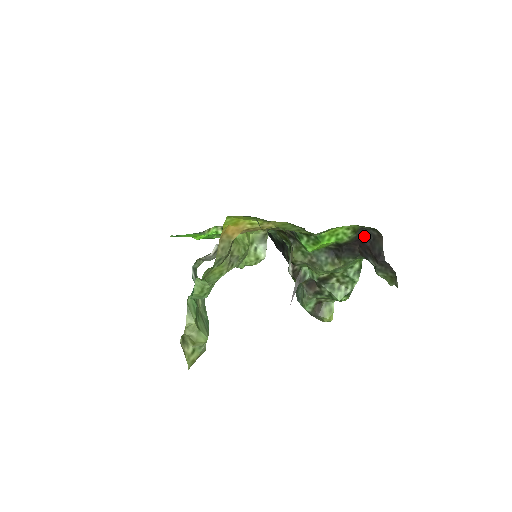
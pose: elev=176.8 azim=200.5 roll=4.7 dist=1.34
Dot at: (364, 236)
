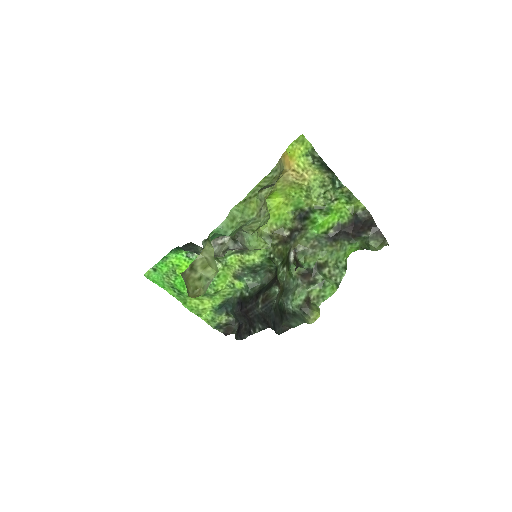
Dot at: (357, 221)
